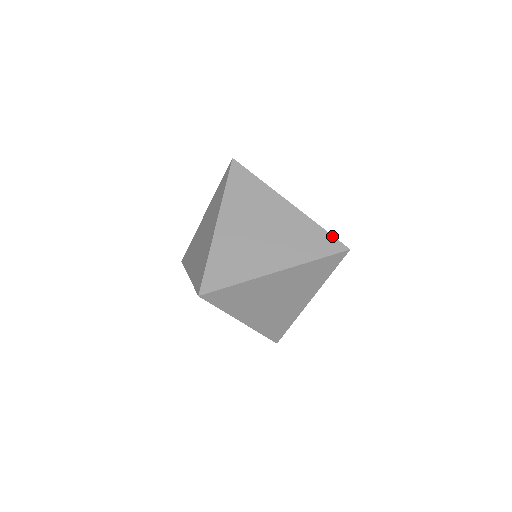
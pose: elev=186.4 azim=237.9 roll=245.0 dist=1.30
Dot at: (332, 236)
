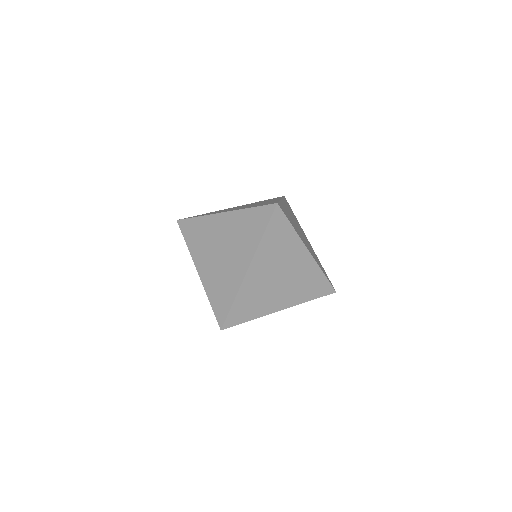
Dot at: (278, 202)
